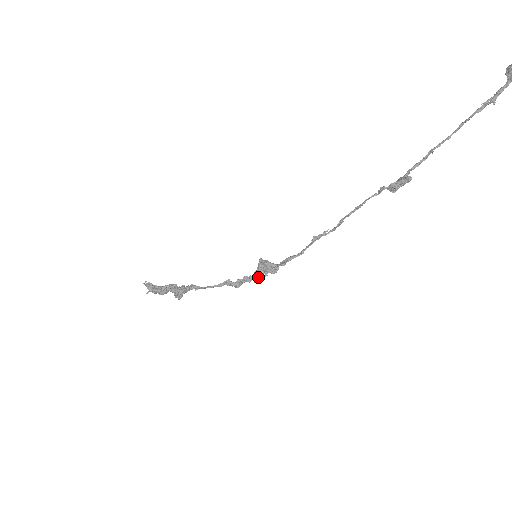
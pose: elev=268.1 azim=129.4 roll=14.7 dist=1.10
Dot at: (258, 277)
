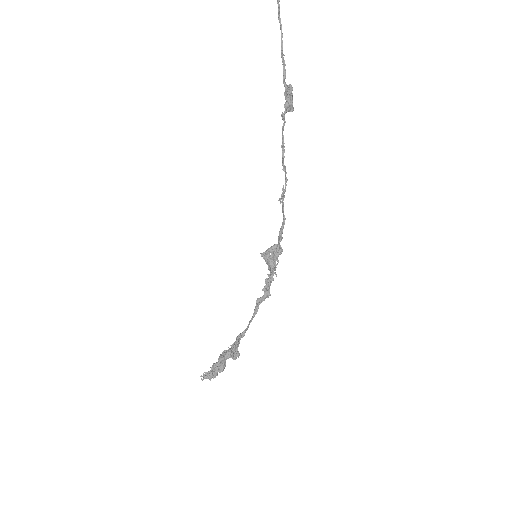
Dot at: (274, 270)
